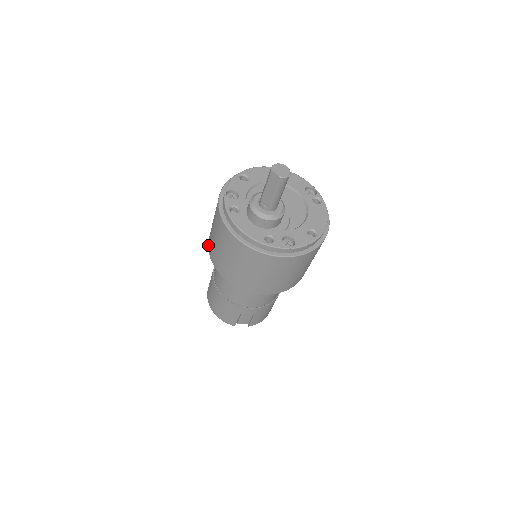
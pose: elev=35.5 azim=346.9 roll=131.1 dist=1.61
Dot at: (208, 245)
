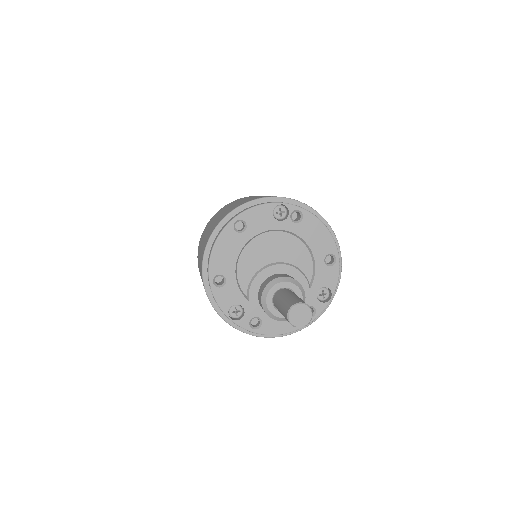
Dot at: occluded
